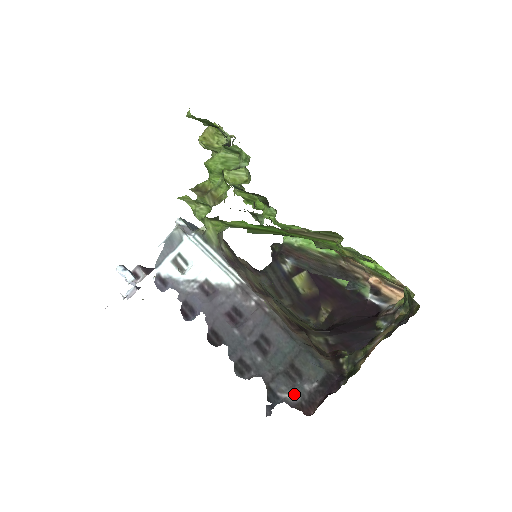
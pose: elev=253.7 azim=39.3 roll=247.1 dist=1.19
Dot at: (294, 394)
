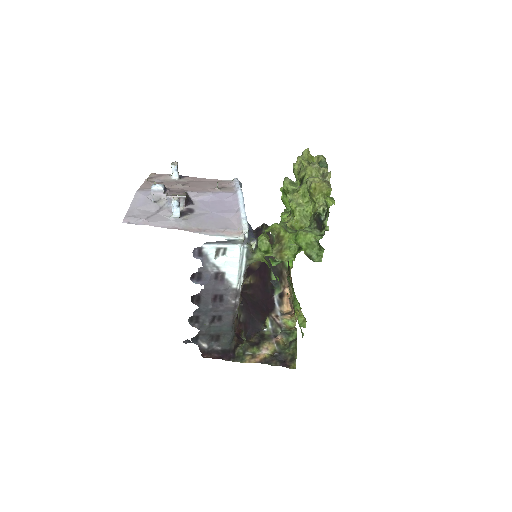
Dot at: (206, 346)
